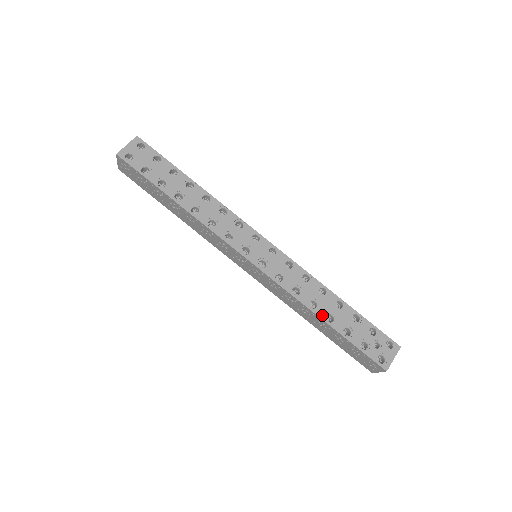
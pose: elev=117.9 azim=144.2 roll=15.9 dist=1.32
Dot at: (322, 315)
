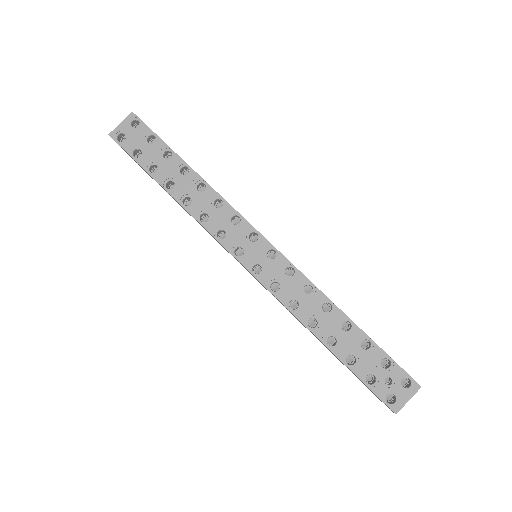
Dot at: (322, 336)
